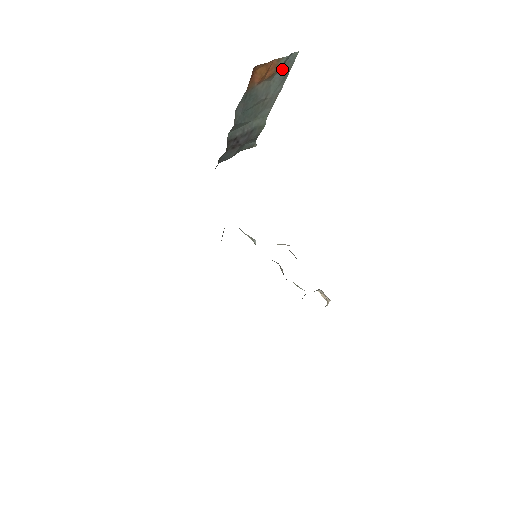
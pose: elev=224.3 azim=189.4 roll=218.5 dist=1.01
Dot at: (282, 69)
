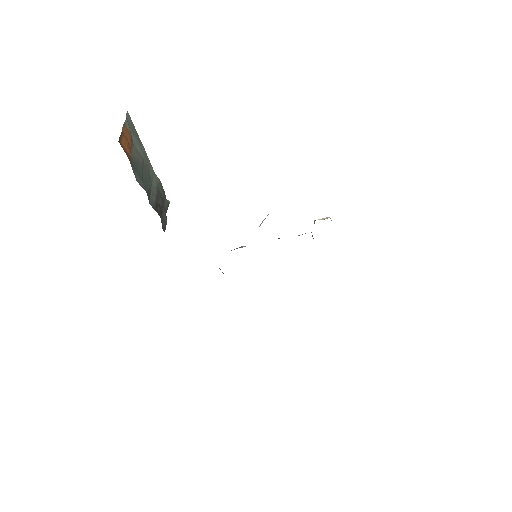
Dot at: (131, 132)
